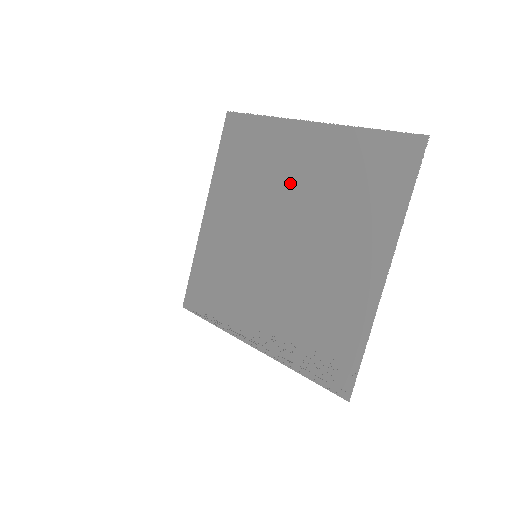
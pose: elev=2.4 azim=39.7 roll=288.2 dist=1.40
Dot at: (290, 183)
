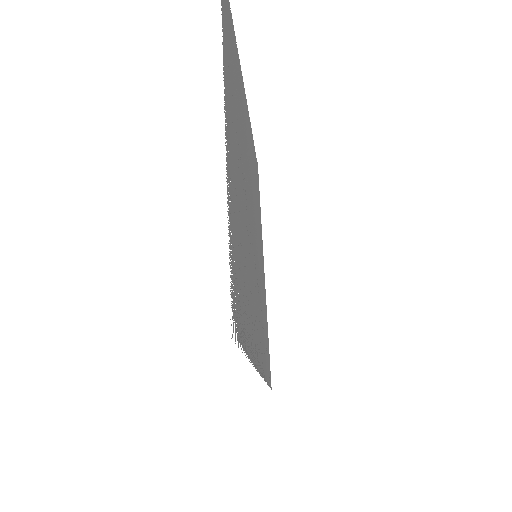
Dot at: (248, 152)
